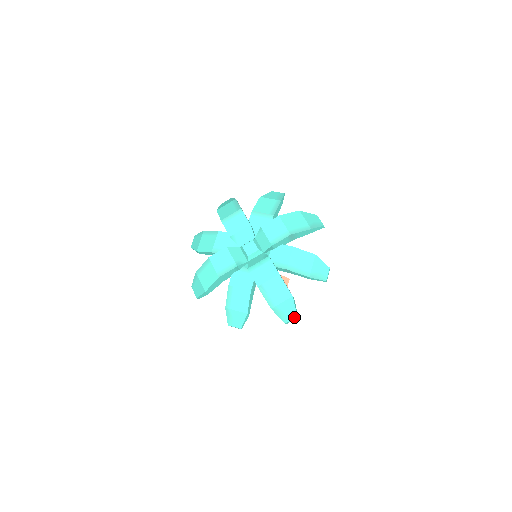
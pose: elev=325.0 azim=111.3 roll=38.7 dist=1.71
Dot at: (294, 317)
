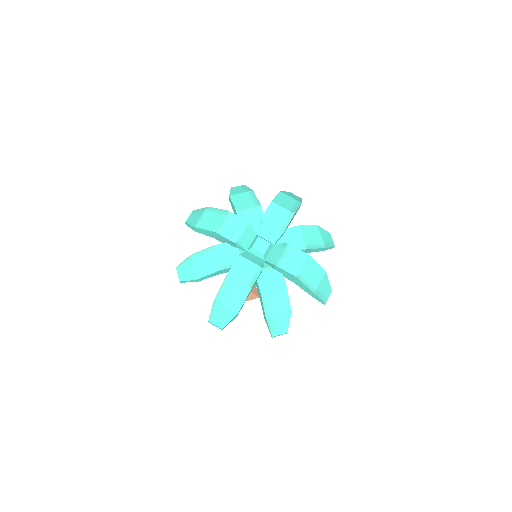
Dot at: (330, 293)
